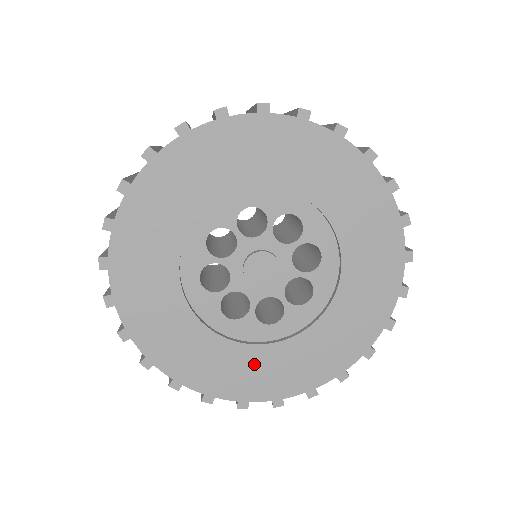
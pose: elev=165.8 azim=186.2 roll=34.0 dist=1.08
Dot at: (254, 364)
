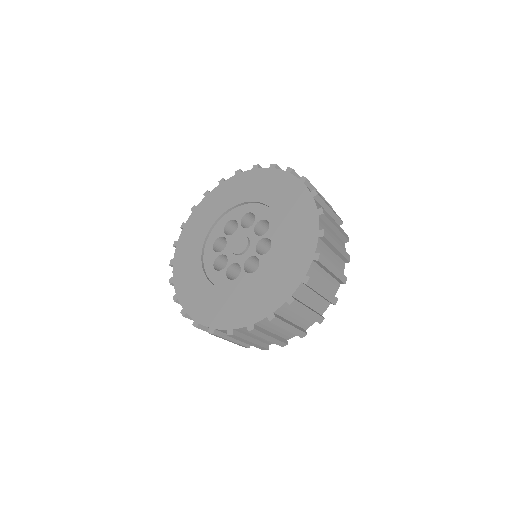
Dot at: (250, 298)
